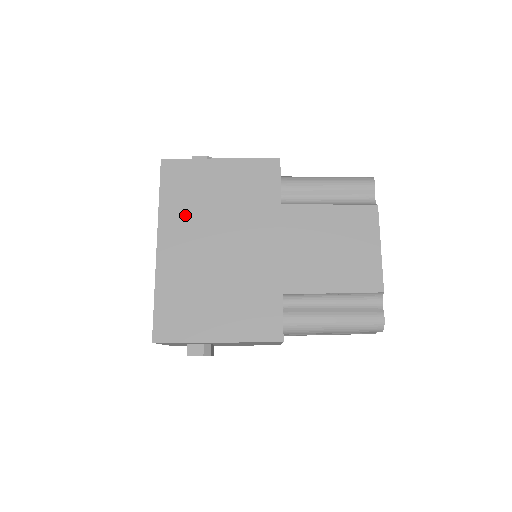
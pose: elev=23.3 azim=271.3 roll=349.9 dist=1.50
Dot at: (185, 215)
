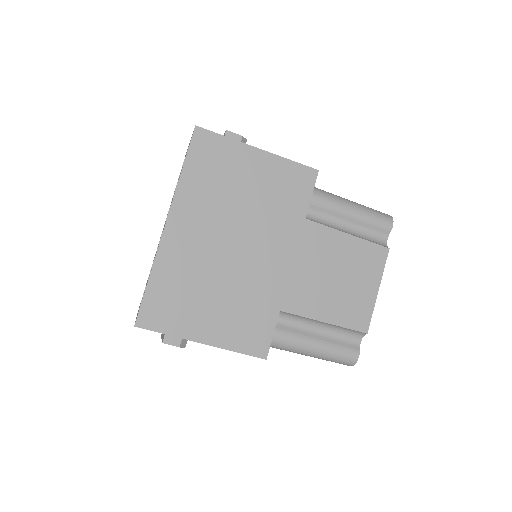
Dot at: (205, 199)
